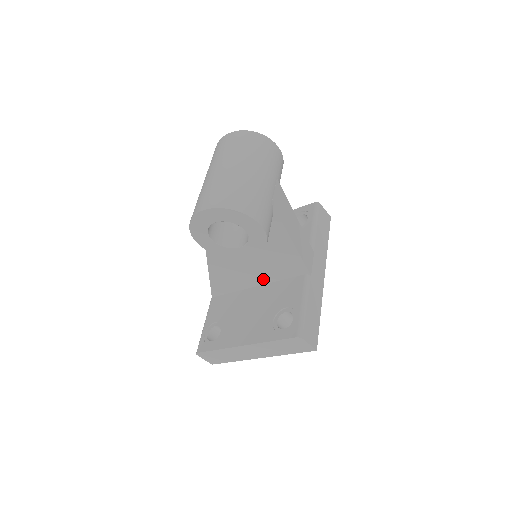
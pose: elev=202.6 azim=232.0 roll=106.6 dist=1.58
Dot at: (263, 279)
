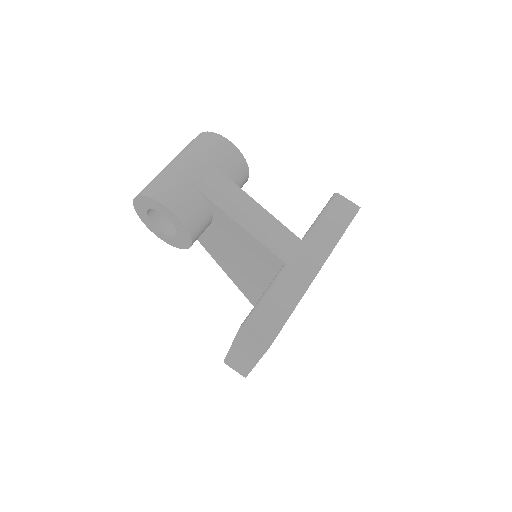
Dot at: (265, 280)
